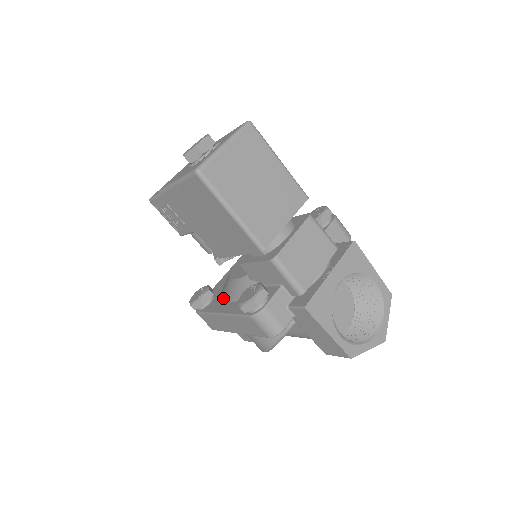
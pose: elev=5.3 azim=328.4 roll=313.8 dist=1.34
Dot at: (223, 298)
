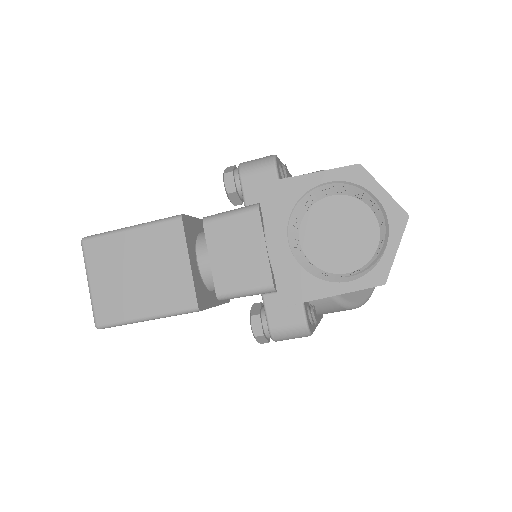
Dot at: occluded
